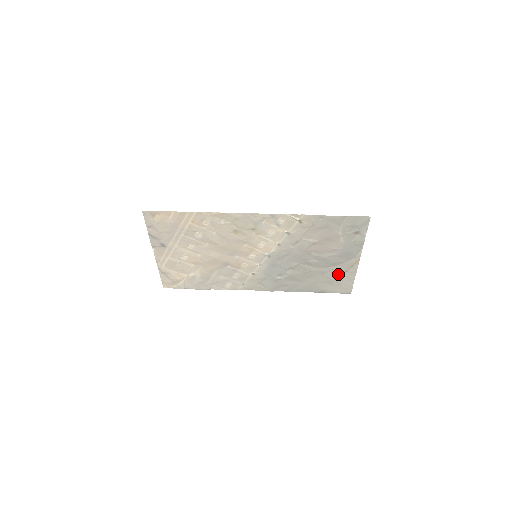
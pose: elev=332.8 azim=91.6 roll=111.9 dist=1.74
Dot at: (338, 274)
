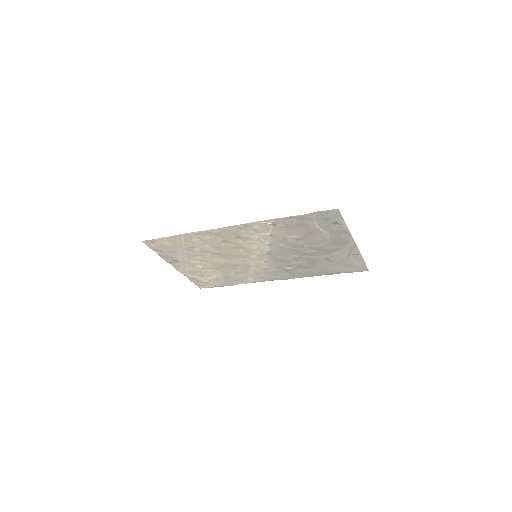
Dot at: (343, 257)
